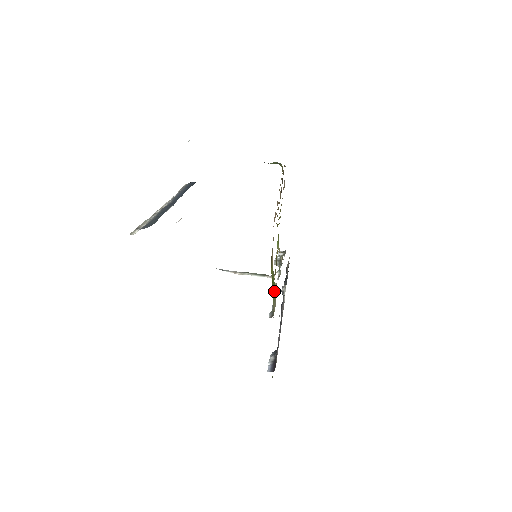
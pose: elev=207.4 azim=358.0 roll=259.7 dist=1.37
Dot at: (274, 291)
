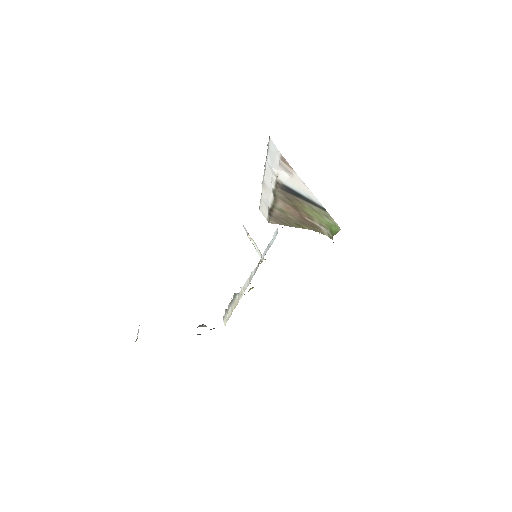
Dot at: occluded
